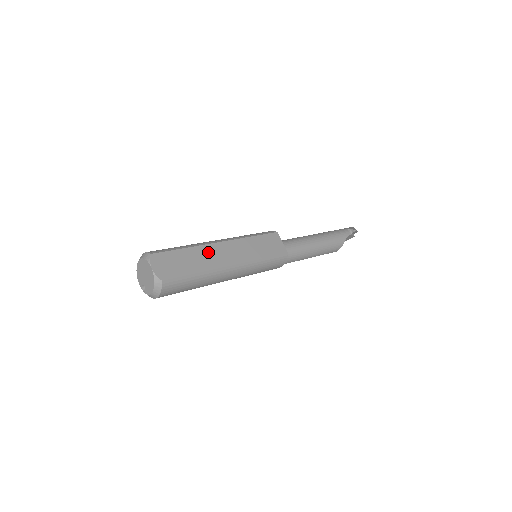
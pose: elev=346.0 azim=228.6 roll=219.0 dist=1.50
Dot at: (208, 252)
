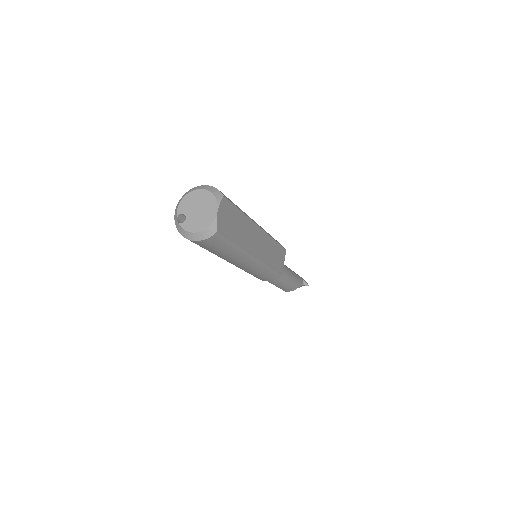
Dot at: (251, 230)
